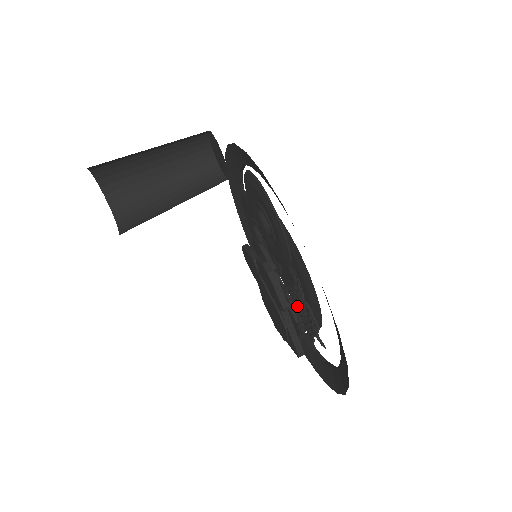
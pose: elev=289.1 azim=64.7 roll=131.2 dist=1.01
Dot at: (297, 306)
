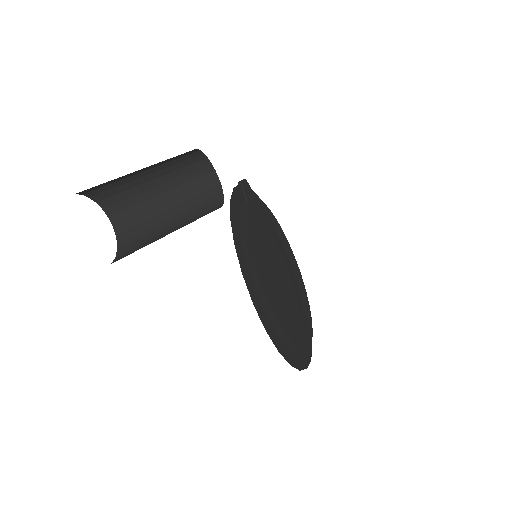
Dot at: occluded
